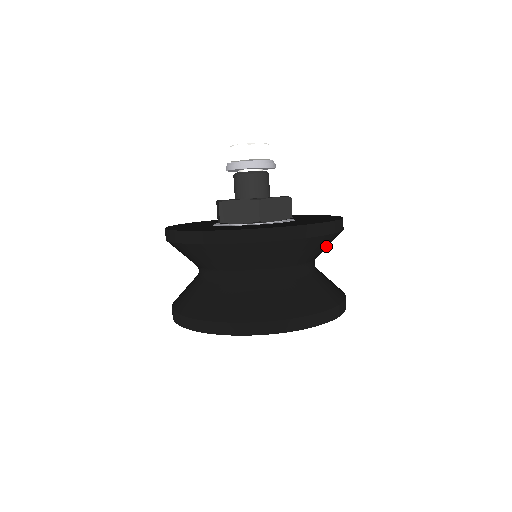
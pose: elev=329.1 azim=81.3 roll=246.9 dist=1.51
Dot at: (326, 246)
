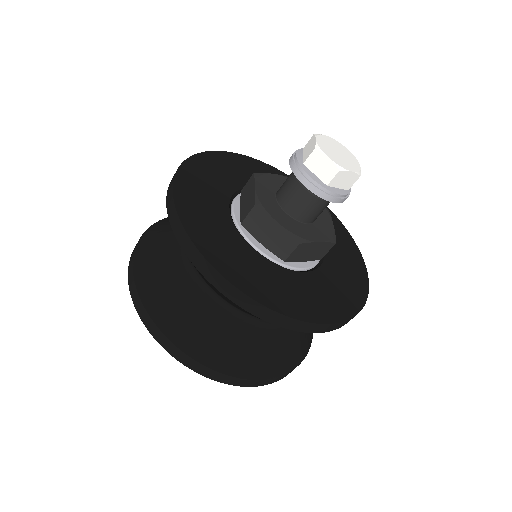
Dot at: occluded
